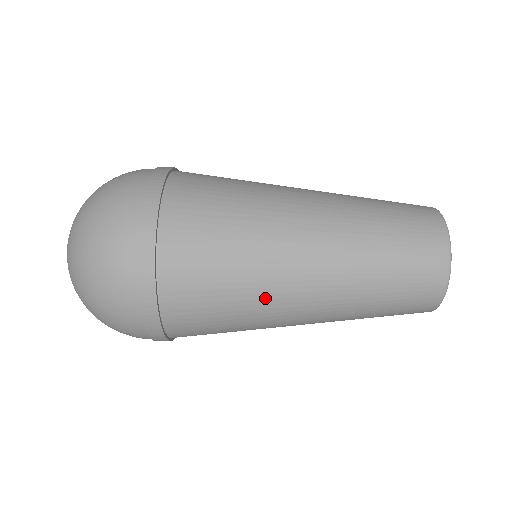
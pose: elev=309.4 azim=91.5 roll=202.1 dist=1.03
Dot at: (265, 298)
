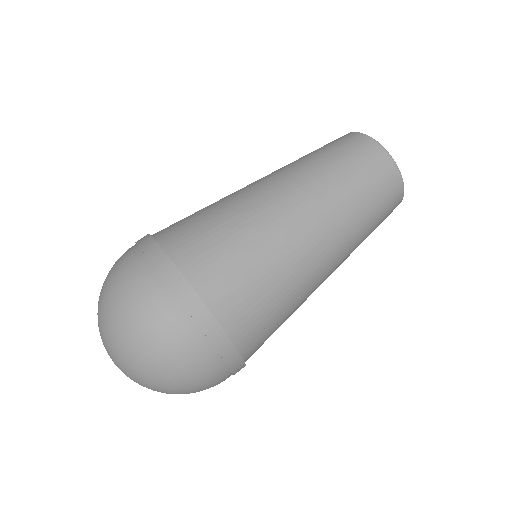
Dot at: (305, 297)
